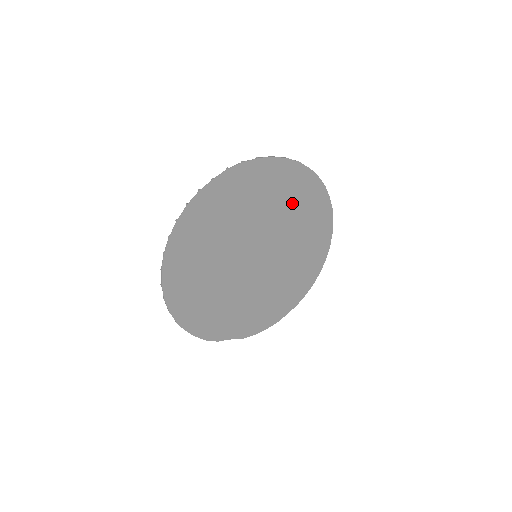
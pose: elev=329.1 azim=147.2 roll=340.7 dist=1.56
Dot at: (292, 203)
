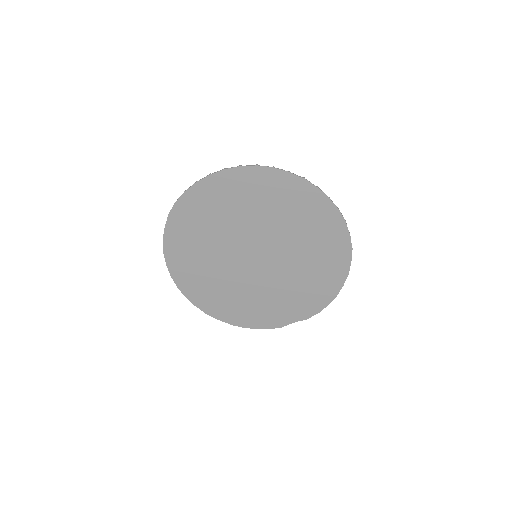
Dot at: (251, 202)
